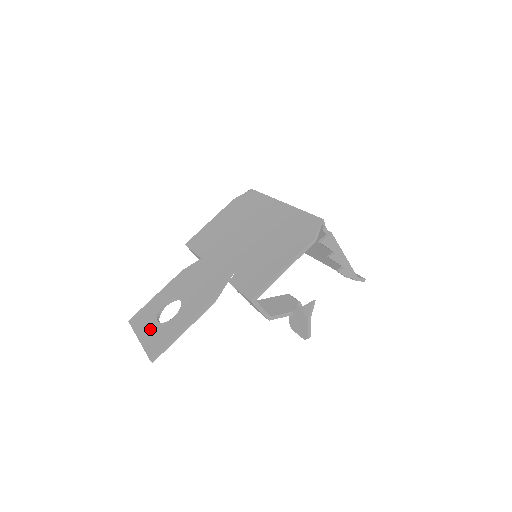
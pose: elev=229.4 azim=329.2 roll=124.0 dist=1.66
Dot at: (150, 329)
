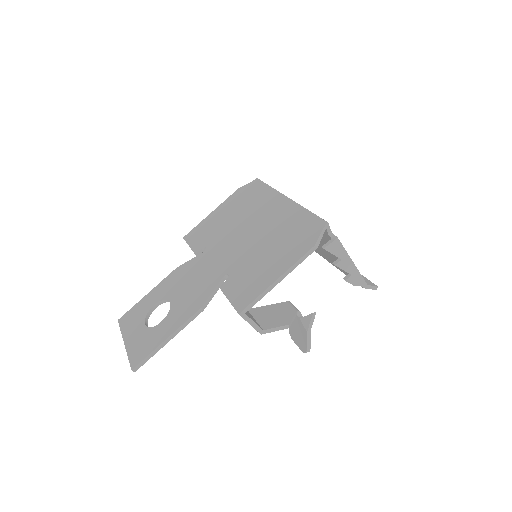
Dot at: (136, 333)
